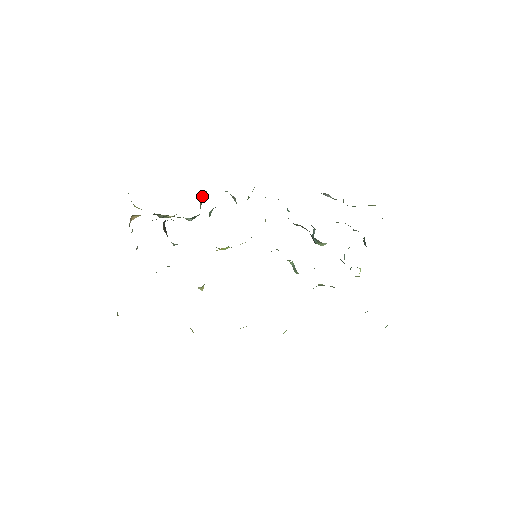
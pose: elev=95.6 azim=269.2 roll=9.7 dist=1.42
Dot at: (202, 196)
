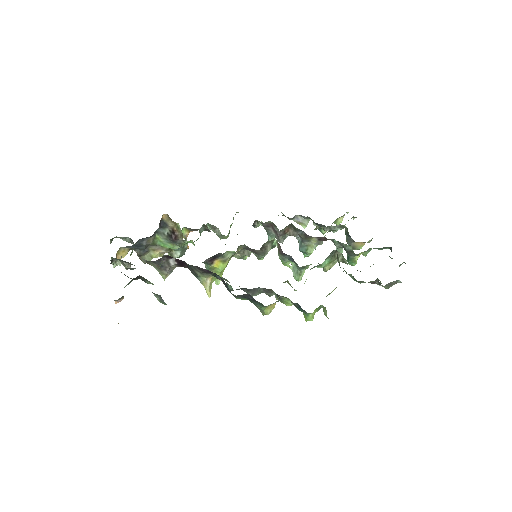
Dot at: occluded
